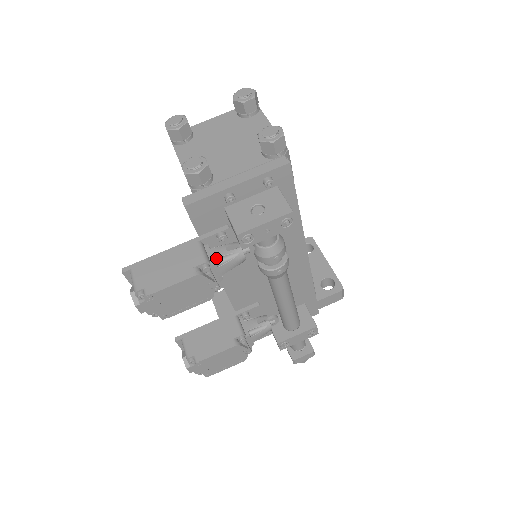
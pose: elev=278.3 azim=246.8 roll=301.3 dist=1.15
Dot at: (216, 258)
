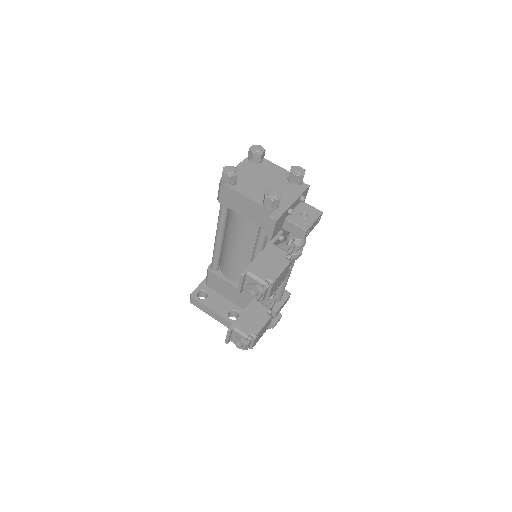
Dot at: (287, 251)
